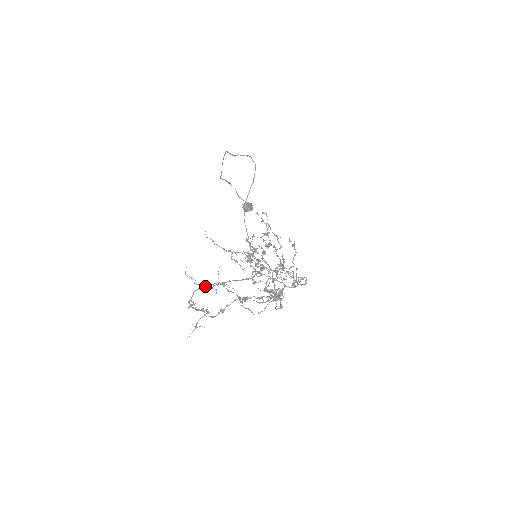
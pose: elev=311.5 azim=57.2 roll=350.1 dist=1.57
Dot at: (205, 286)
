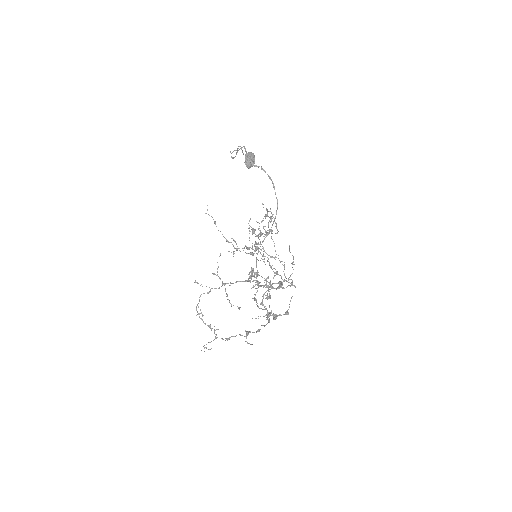
Dot at: (210, 291)
